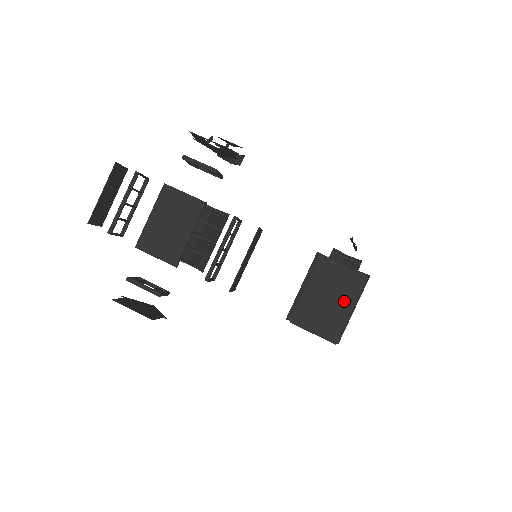
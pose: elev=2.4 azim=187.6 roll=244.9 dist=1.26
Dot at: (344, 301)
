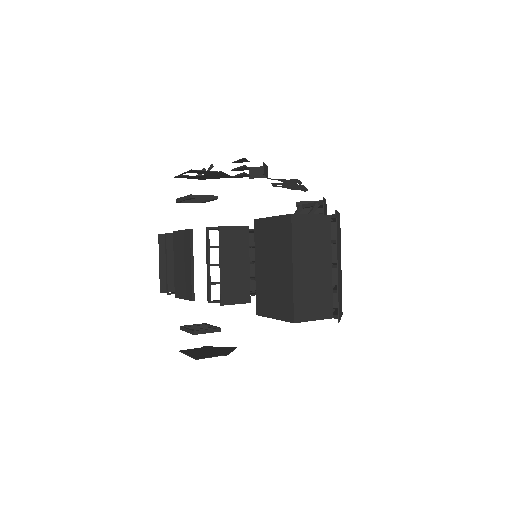
Dot at: (283, 261)
